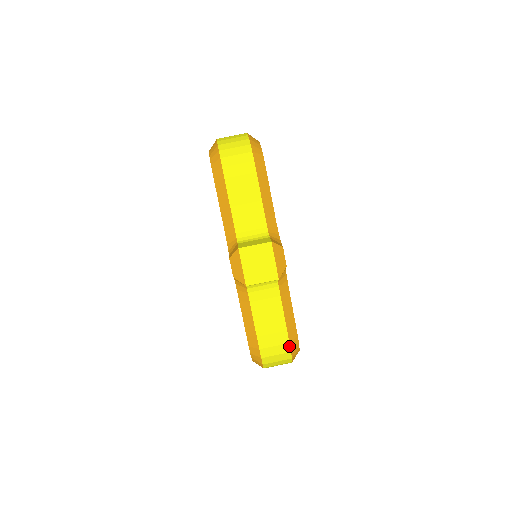
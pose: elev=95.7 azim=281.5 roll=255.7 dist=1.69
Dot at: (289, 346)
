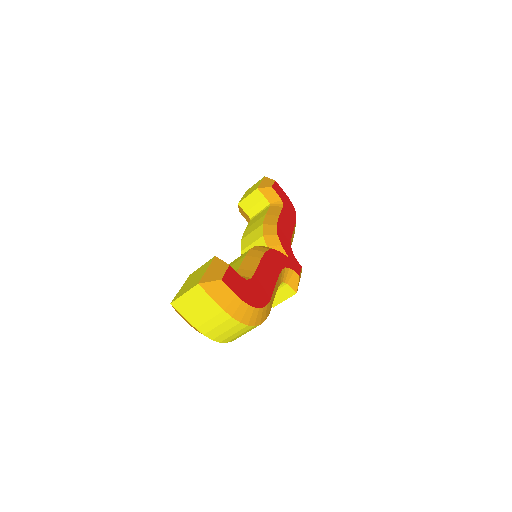
Dot at: occluded
